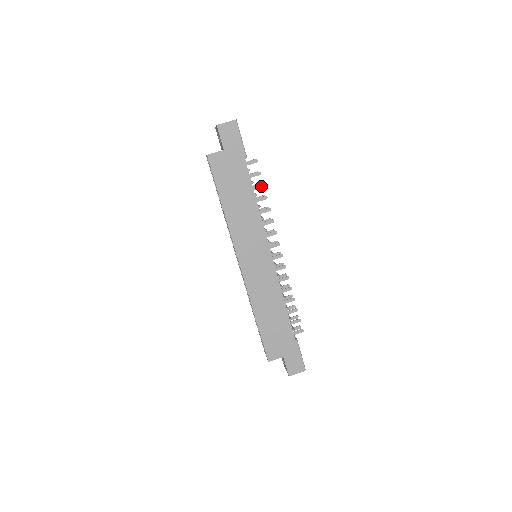
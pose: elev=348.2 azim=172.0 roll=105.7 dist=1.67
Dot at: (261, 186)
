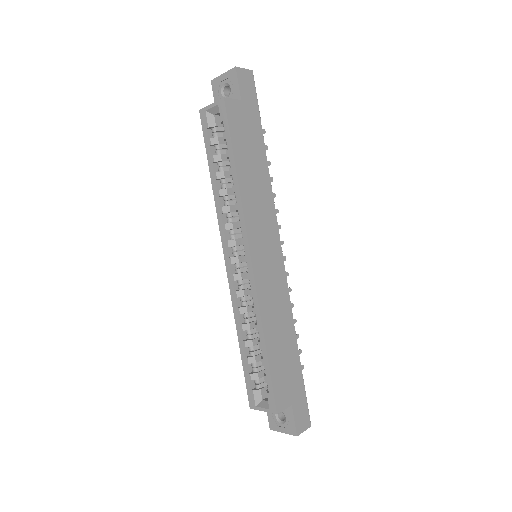
Dot at: (268, 163)
